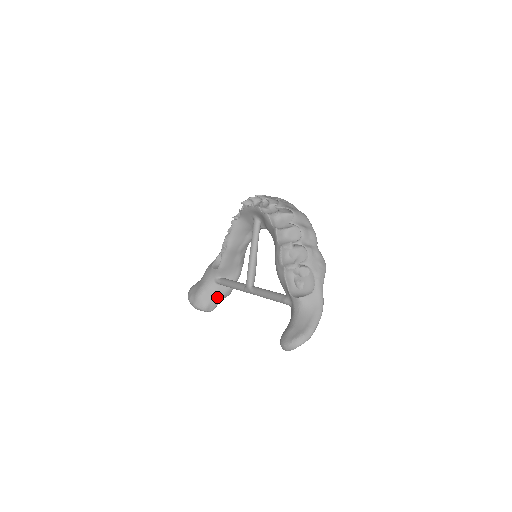
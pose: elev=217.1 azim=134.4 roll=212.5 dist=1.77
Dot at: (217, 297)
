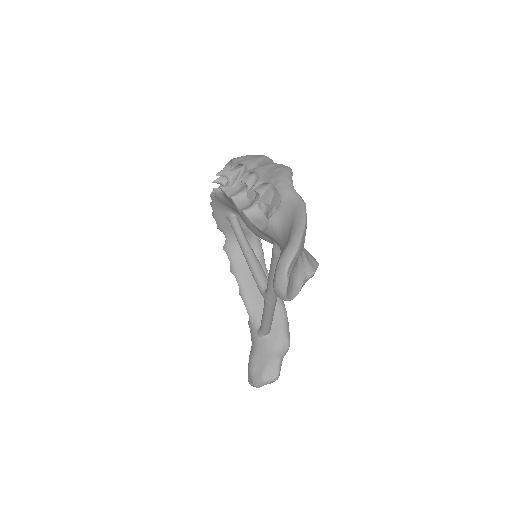
Dot at: (272, 354)
